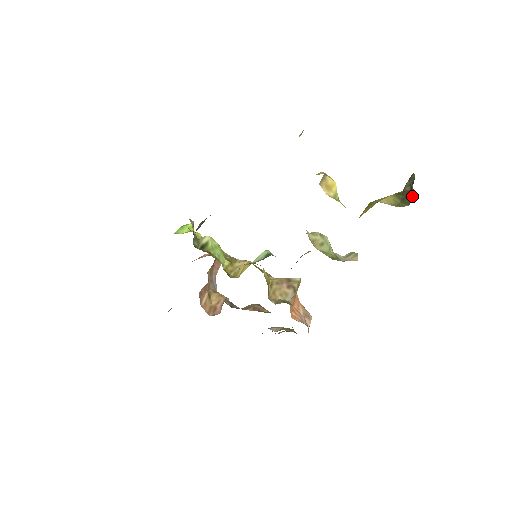
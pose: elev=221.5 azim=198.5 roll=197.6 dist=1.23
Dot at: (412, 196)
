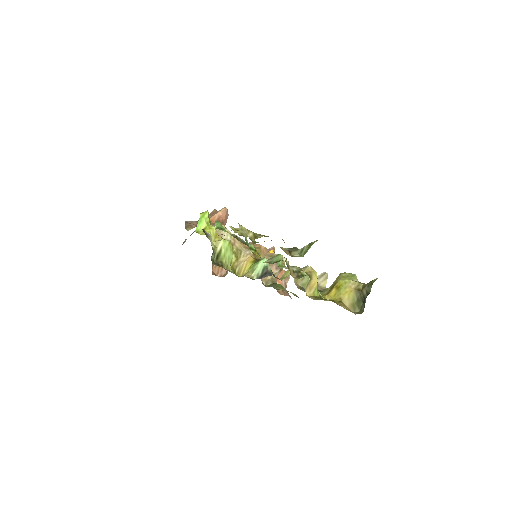
Dot at: (363, 309)
